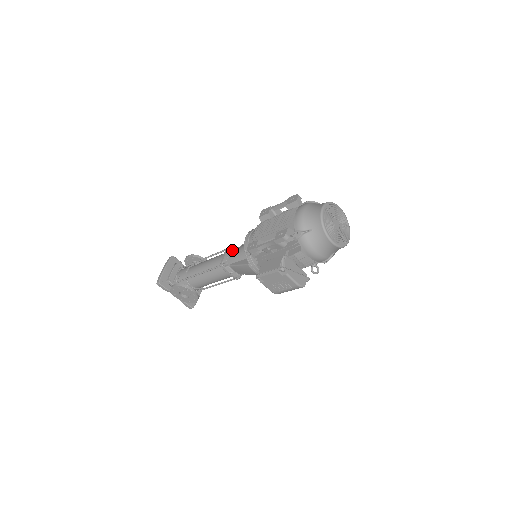
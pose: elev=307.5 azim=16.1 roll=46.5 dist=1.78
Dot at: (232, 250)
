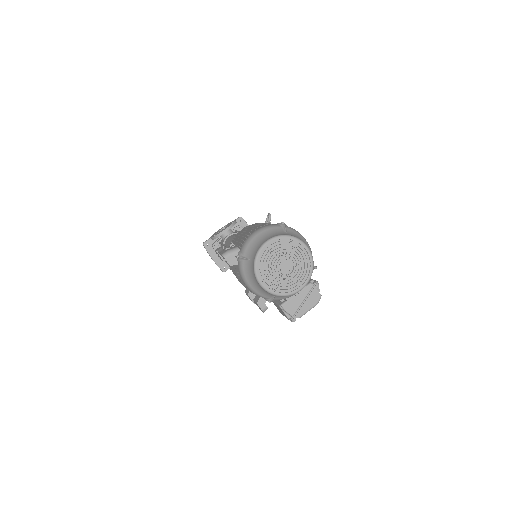
Dot at: occluded
